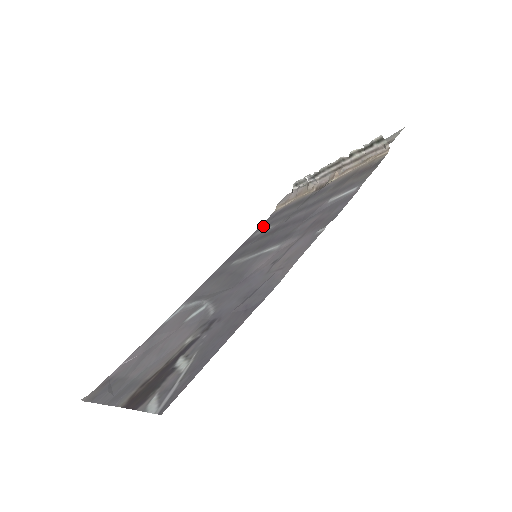
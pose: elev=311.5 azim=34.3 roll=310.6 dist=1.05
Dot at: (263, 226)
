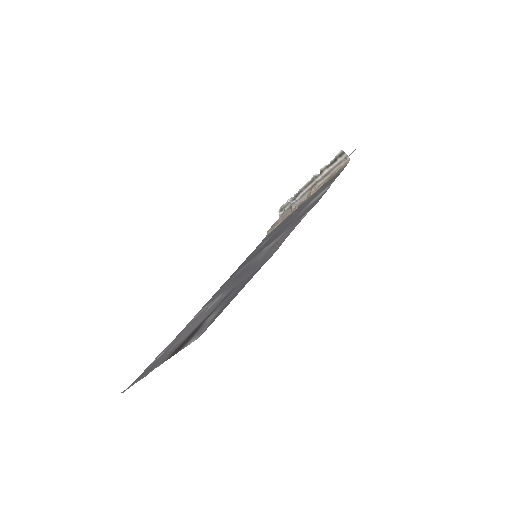
Dot at: (258, 246)
